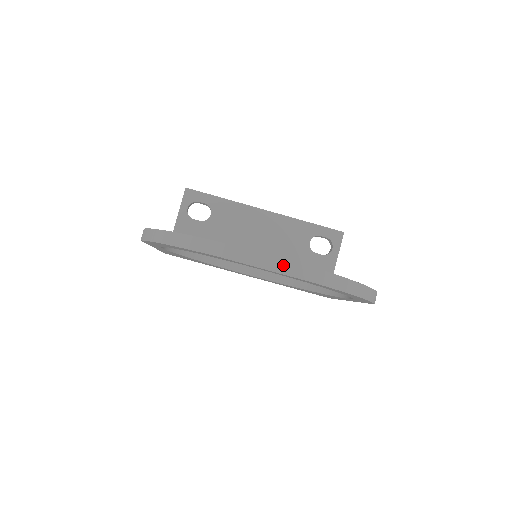
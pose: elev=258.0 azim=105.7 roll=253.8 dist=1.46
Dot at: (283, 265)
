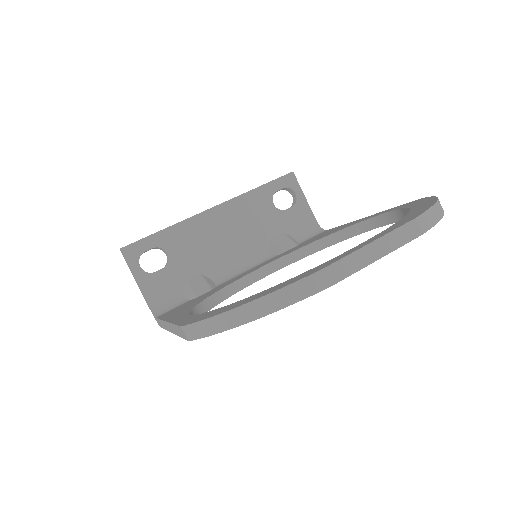
Dot at: (387, 242)
